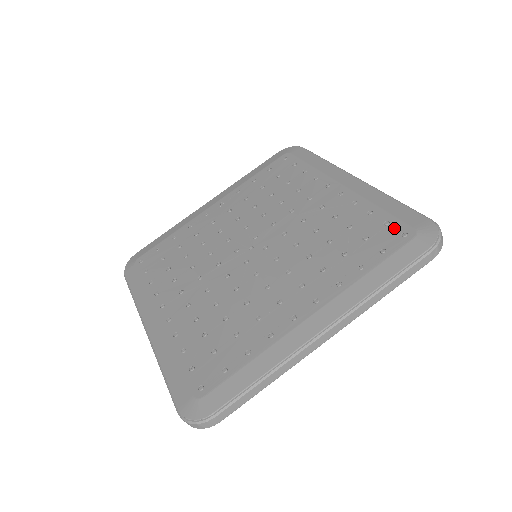
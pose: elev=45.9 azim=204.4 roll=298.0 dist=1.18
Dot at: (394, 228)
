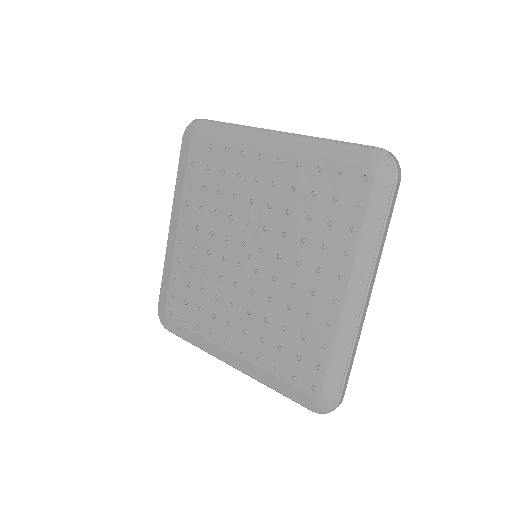
Dot at: (352, 176)
